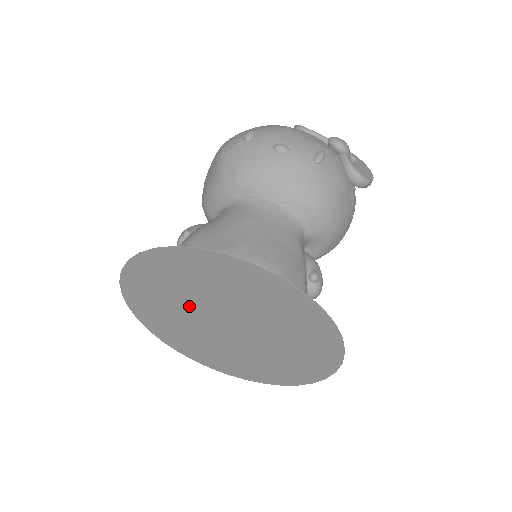
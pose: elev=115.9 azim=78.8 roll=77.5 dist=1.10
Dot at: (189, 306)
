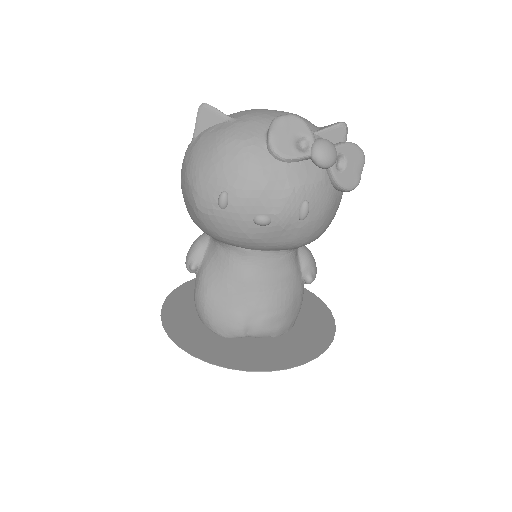
Dot at: occluded
